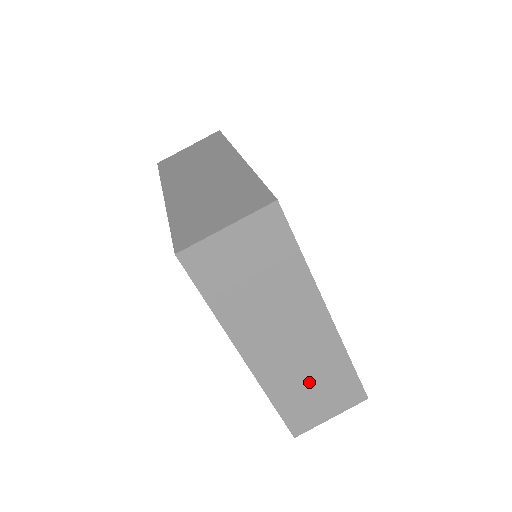
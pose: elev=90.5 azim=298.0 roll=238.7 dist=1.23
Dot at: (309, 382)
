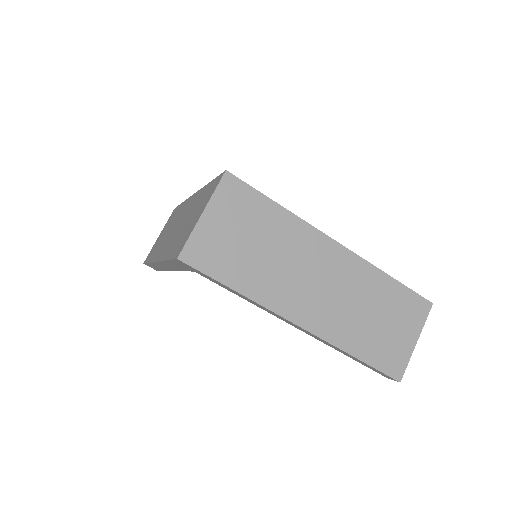
Dot at: (369, 316)
